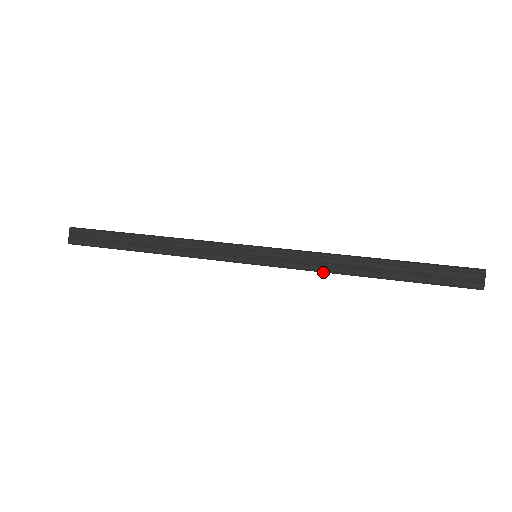
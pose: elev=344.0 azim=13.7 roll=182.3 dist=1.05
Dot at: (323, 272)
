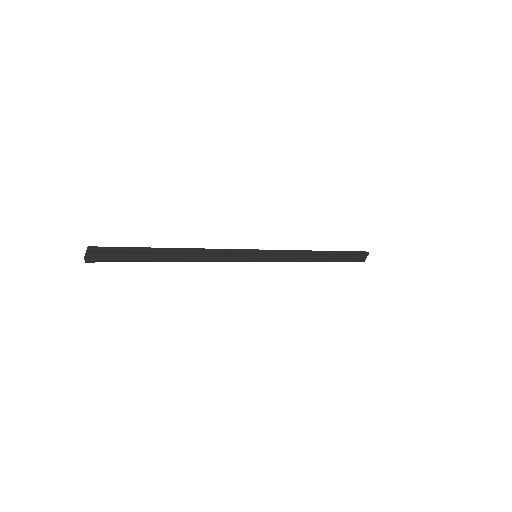
Dot at: occluded
